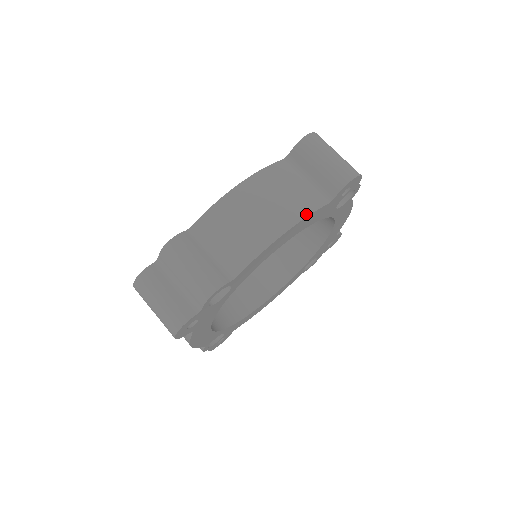
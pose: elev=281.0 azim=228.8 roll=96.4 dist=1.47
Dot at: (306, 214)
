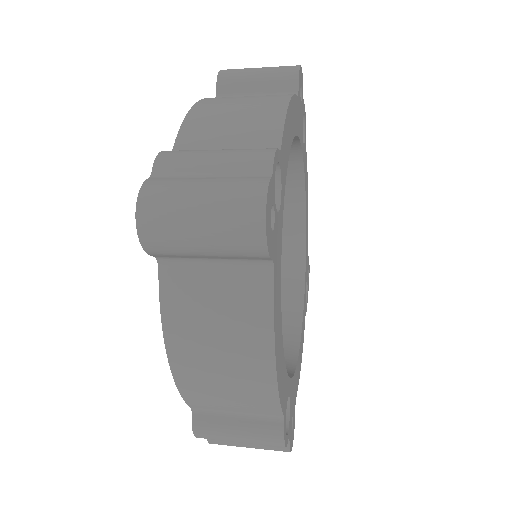
Dot at: (269, 326)
